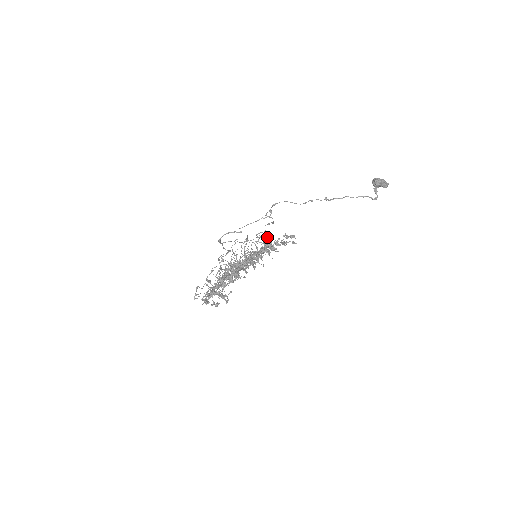
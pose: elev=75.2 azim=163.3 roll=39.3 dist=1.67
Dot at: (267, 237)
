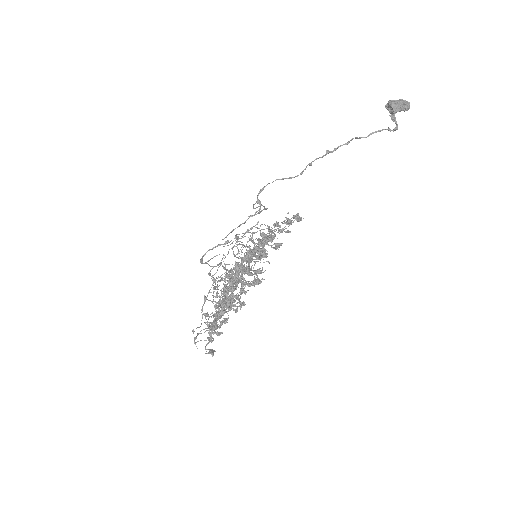
Dot at: (263, 229)
